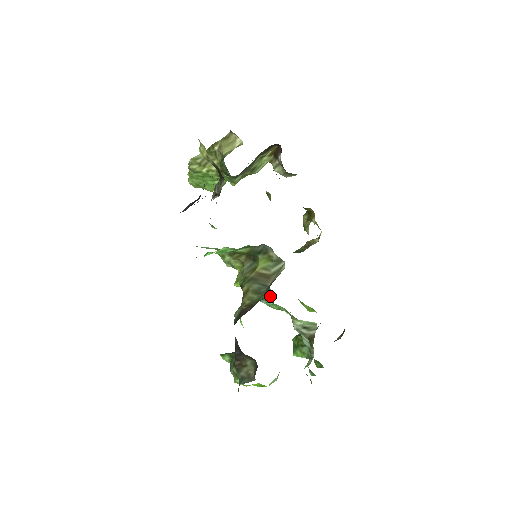
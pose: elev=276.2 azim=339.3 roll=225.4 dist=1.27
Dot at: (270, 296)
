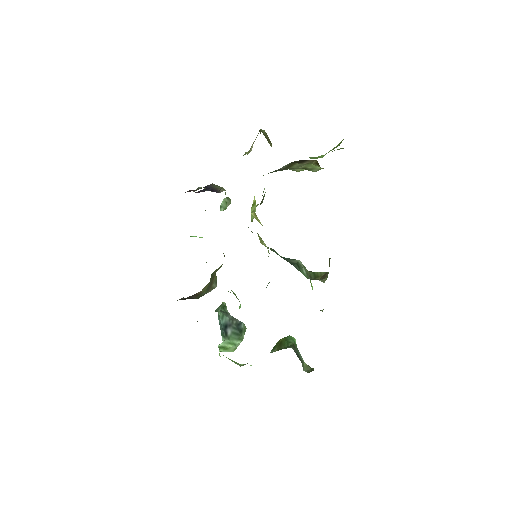
Dot at: occluded
